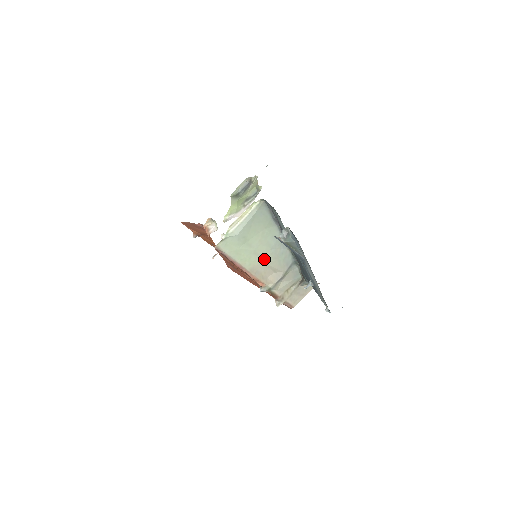
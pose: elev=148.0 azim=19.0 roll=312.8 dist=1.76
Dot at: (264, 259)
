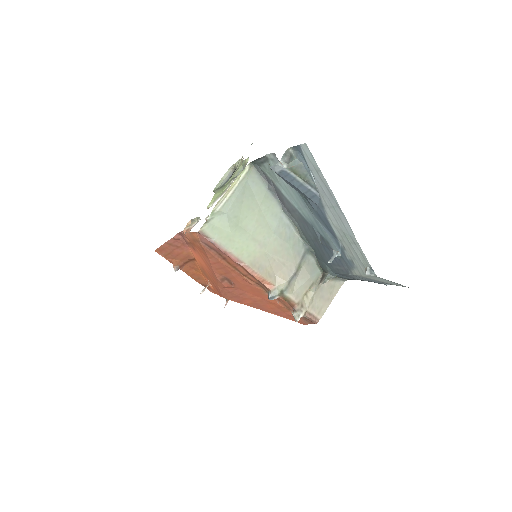
Dot at: (267, 248)
